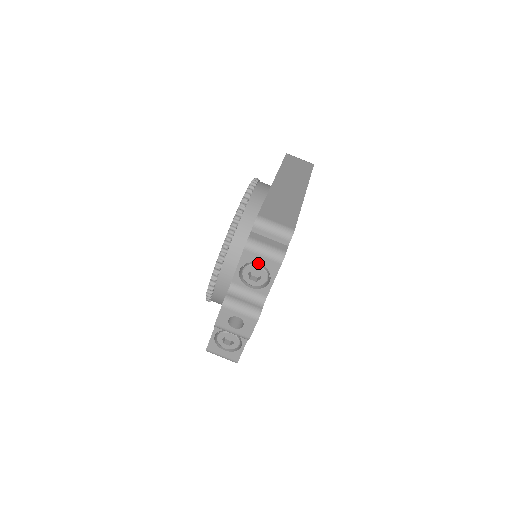
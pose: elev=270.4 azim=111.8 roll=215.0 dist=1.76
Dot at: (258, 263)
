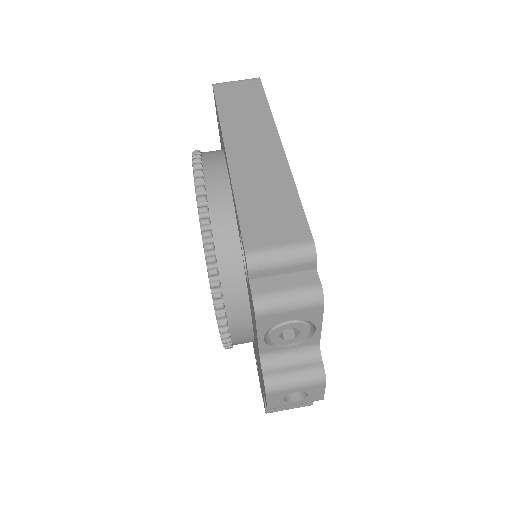
Dot at: (286, 318)
